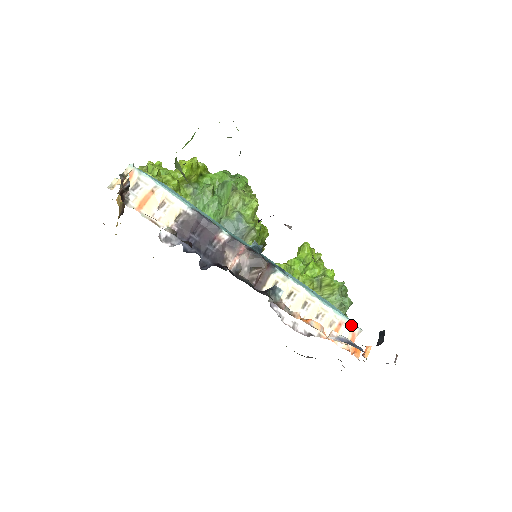
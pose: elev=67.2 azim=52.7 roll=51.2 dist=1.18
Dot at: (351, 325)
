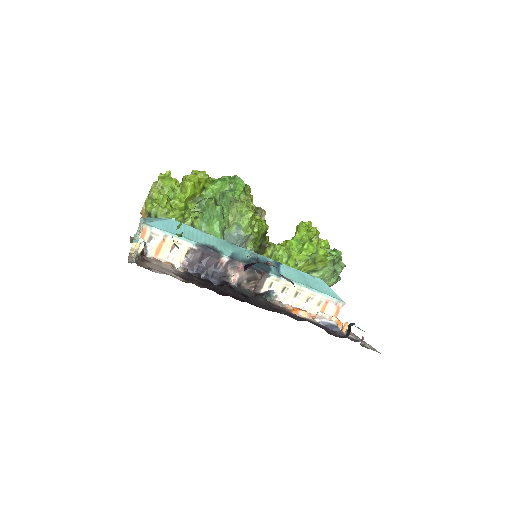
Dot at: (336, 301)
